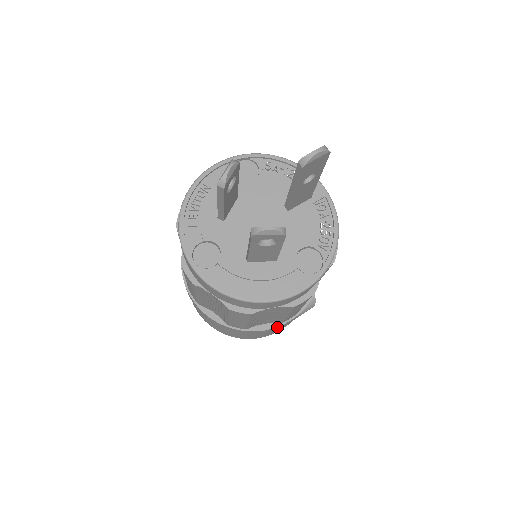
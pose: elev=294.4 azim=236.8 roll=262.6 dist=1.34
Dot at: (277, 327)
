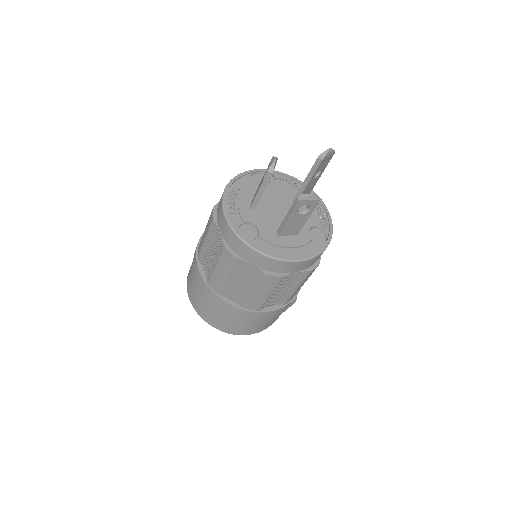
Dot at: (281, 309)
